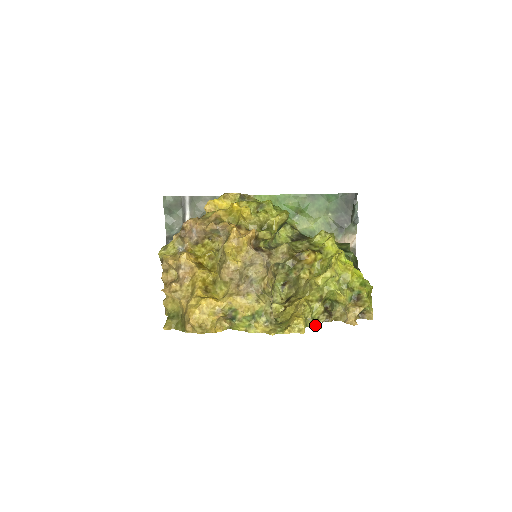
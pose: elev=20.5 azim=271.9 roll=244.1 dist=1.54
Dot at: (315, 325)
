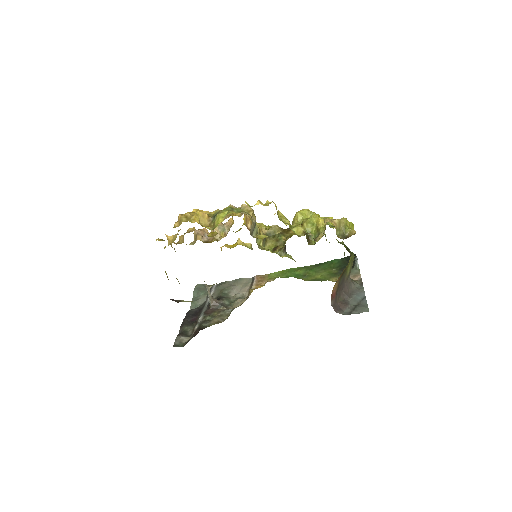
Dot at: occluded
